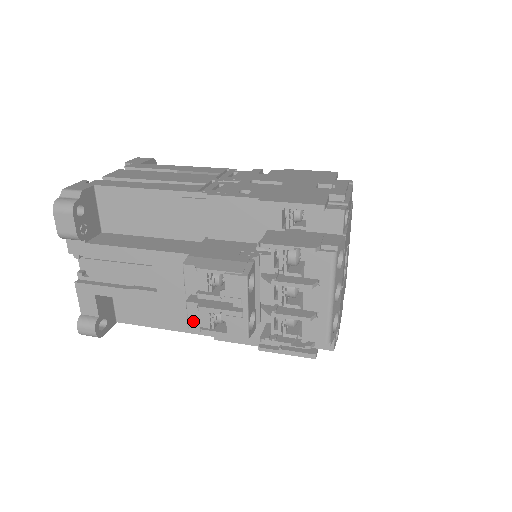
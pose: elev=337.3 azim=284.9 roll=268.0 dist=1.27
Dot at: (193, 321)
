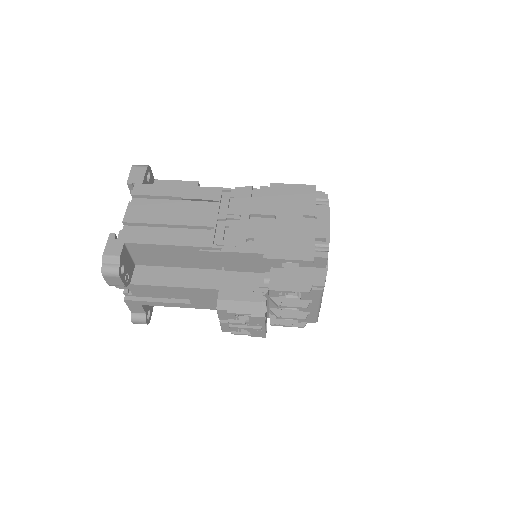
Dot at: (225, 329)
